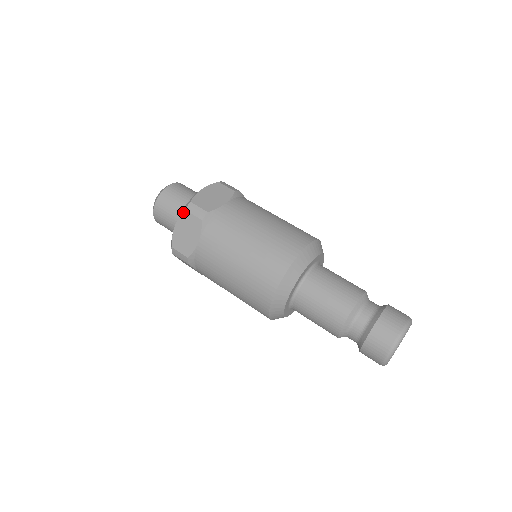
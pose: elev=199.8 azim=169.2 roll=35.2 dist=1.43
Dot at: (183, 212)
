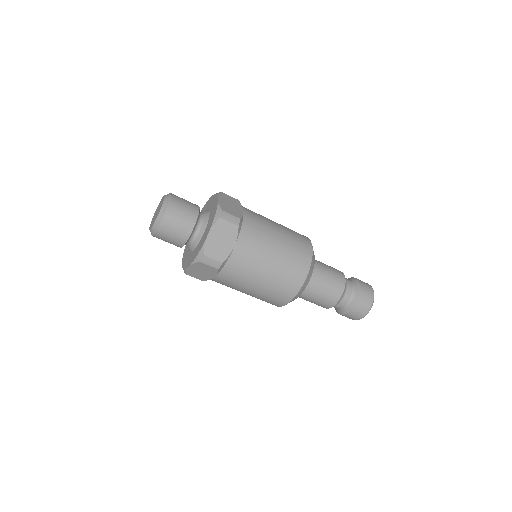
Dot at: (198, 262)
